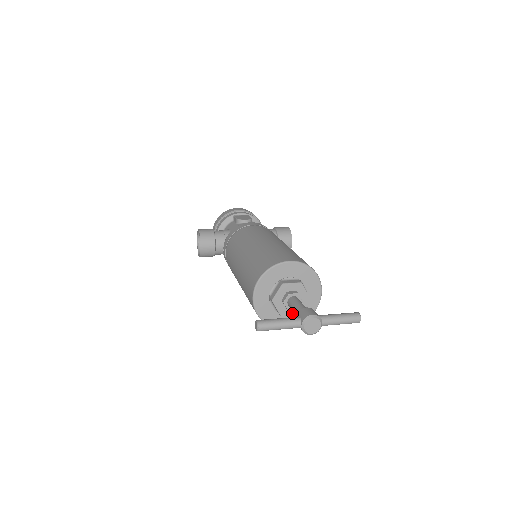
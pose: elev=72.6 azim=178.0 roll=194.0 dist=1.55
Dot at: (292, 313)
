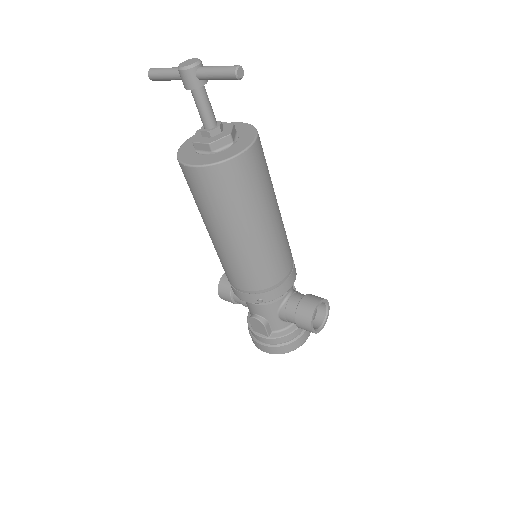
Dot at: (204, 142)
